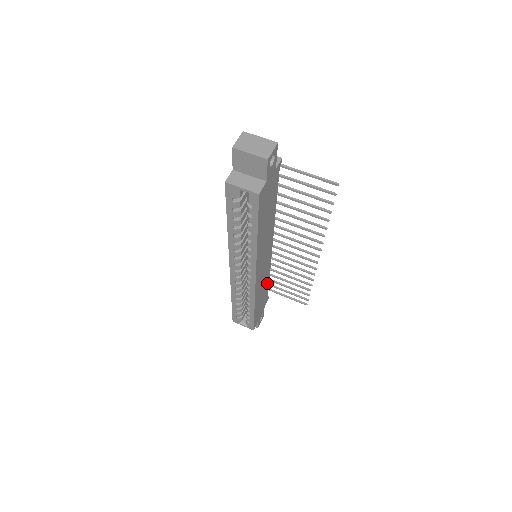
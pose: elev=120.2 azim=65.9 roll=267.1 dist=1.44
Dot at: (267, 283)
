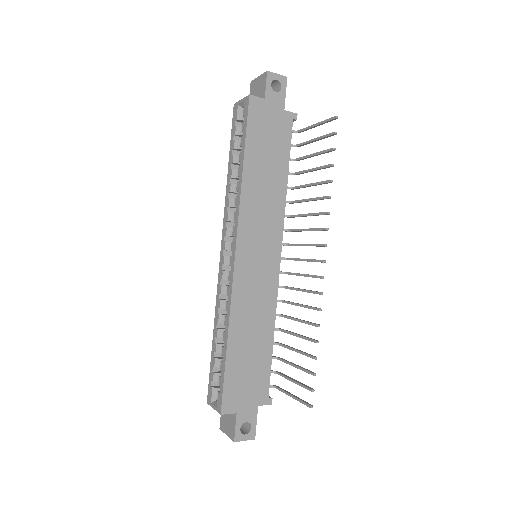
Dot at: (267, 340)
